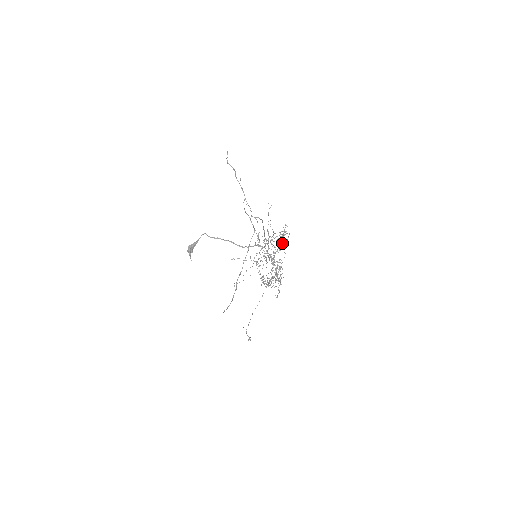
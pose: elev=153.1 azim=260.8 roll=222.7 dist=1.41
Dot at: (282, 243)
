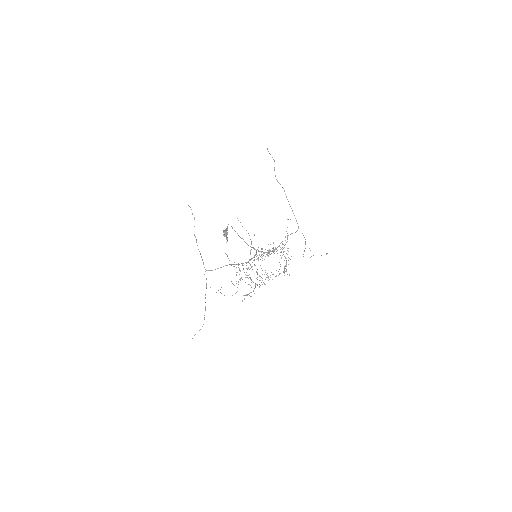
Dot at: occluded
